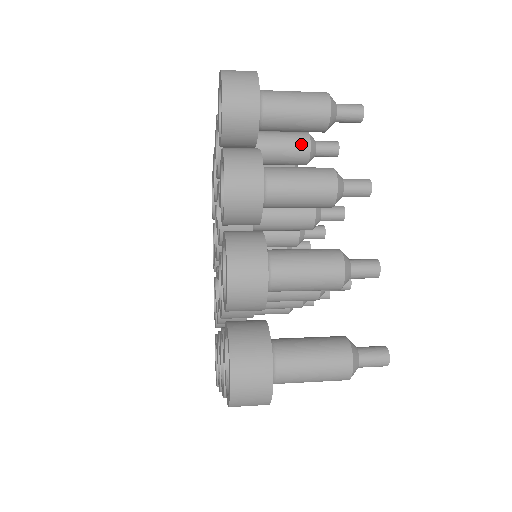
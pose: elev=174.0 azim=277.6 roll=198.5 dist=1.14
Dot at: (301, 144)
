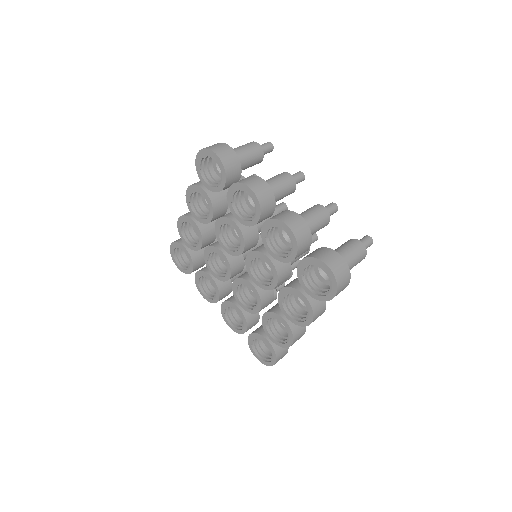
Dot at: occluded
